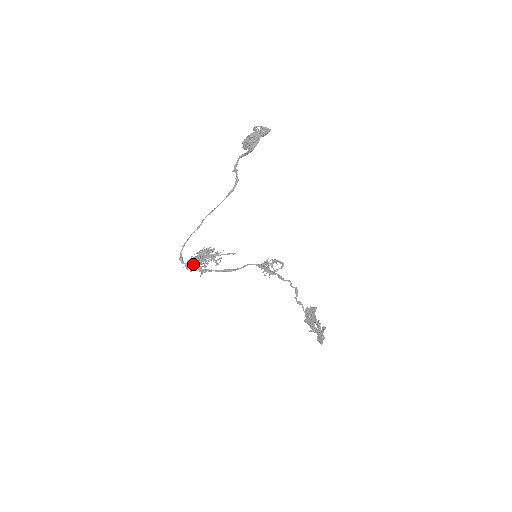
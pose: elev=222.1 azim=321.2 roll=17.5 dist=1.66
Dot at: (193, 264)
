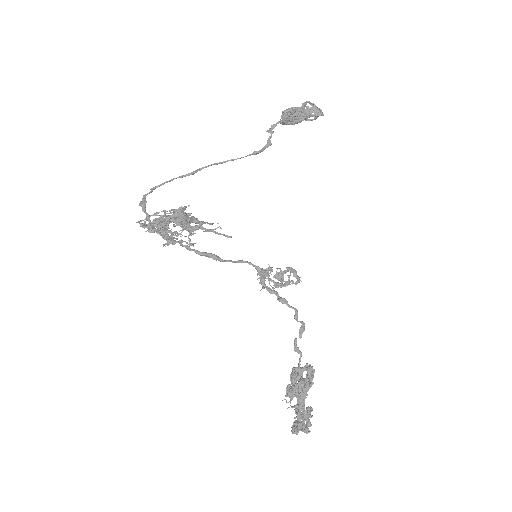
Dot at: (161, 220)
